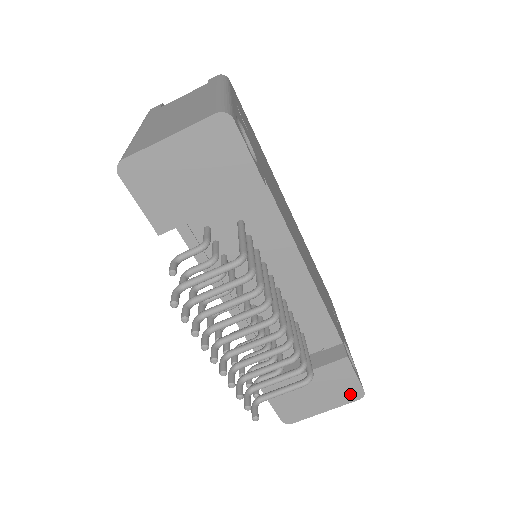
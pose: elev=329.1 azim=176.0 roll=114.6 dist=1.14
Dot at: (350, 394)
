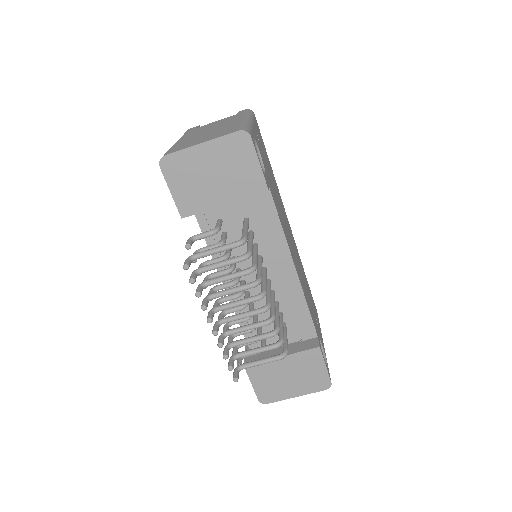
Dot at: (319, 383)
